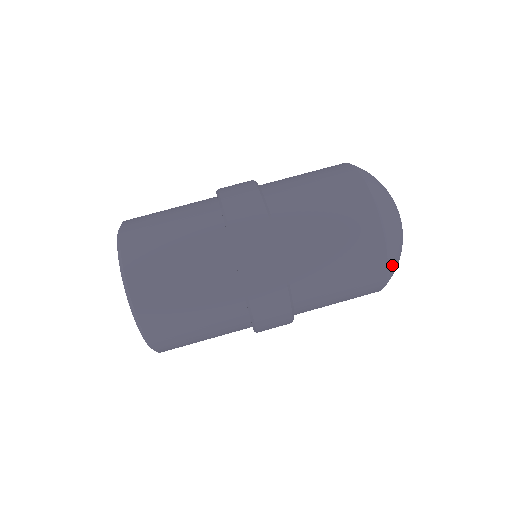
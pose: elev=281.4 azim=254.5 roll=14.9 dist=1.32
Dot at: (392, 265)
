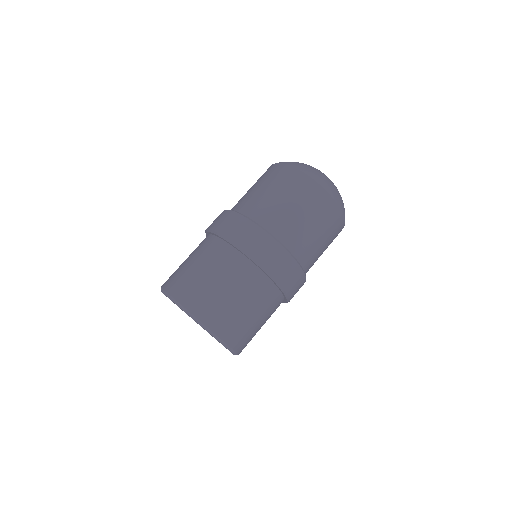
Dot at: occluded
